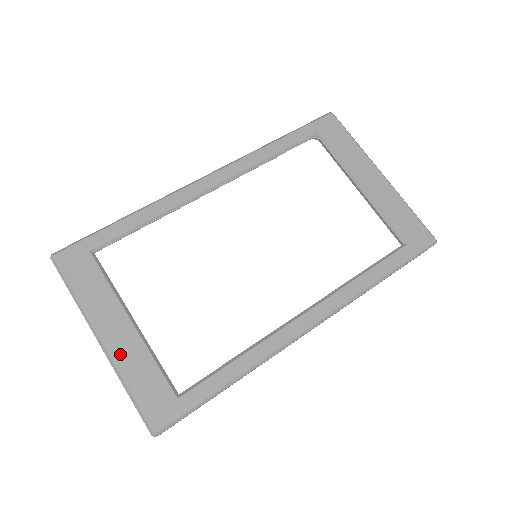
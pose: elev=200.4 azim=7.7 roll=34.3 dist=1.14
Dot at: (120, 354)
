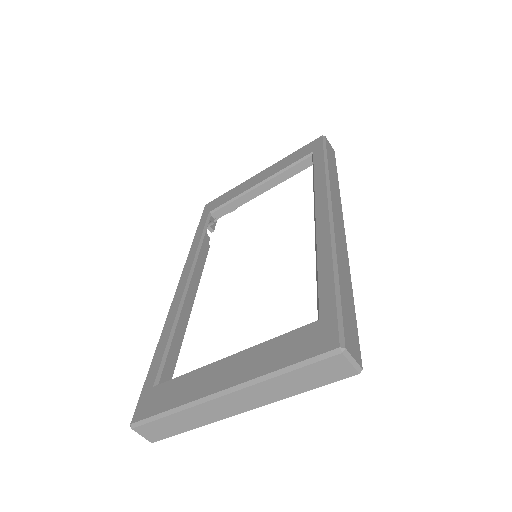
Dot at: (246, 372)
